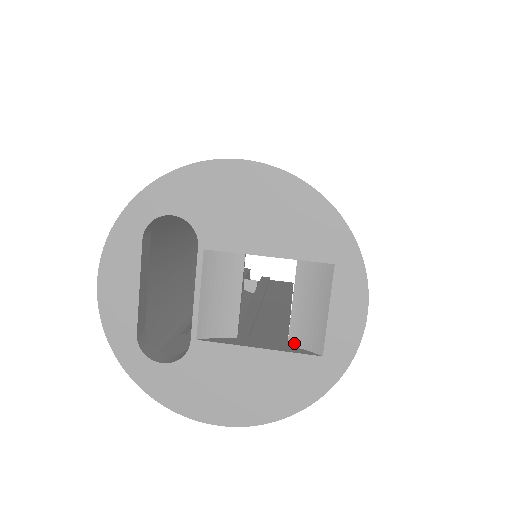
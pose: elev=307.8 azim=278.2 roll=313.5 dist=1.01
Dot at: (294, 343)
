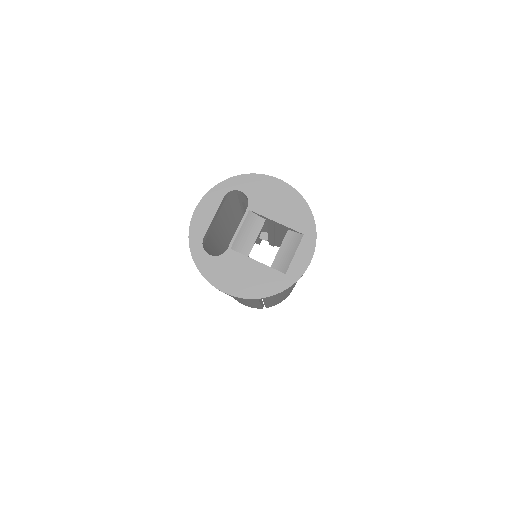
Dot at: (273, 268)
